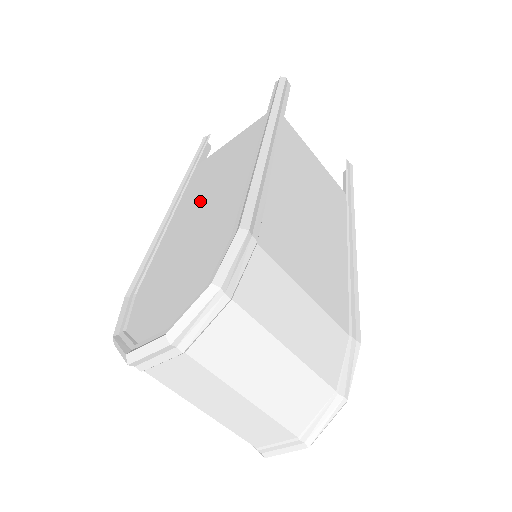
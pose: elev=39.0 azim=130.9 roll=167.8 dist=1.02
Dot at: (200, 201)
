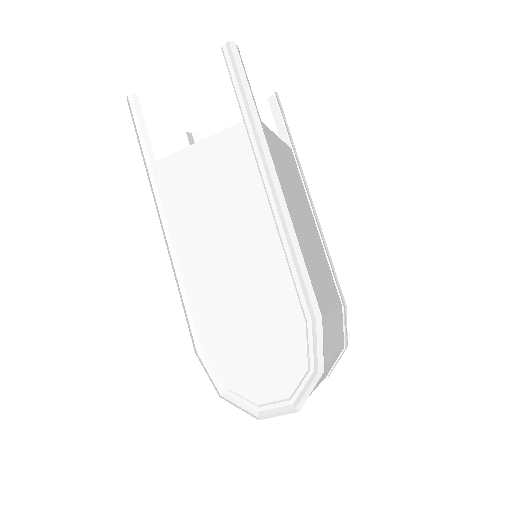
Dot at: (218, 244)
